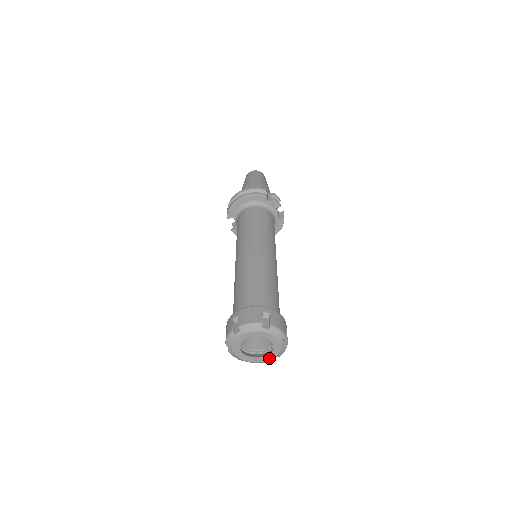
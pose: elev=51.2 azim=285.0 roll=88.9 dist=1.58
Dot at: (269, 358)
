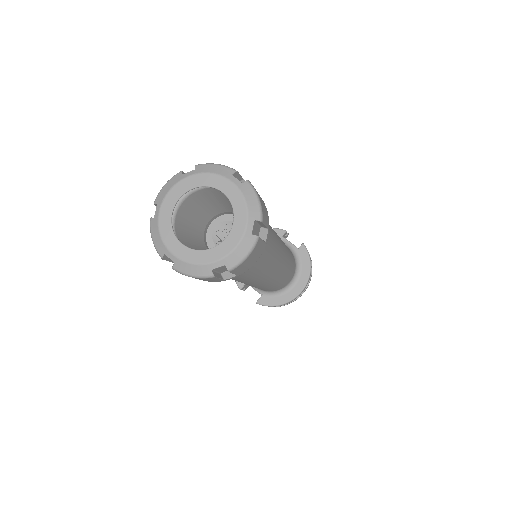
Dot at: (240, 229)
